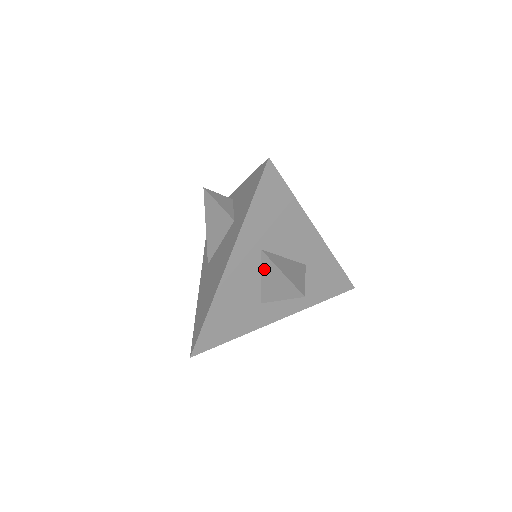
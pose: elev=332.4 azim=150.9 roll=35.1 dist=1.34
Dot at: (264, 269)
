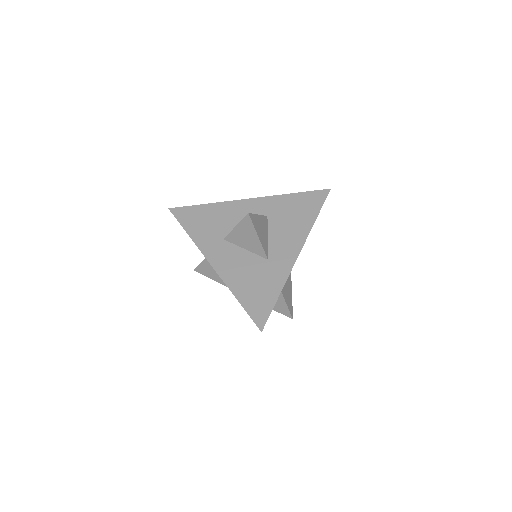
Dot at: (237, 243)
